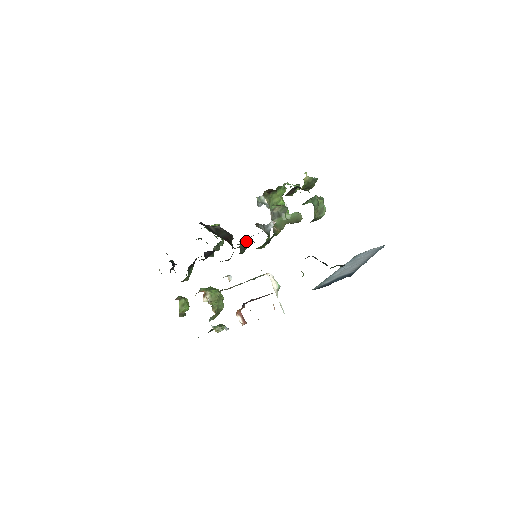
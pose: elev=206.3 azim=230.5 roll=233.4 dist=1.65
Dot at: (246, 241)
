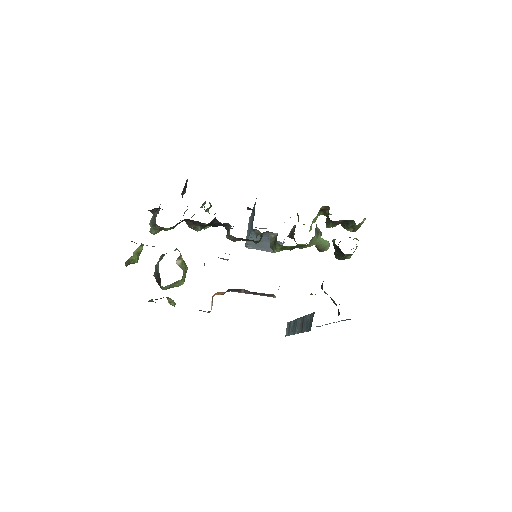
Dot at: occluded
